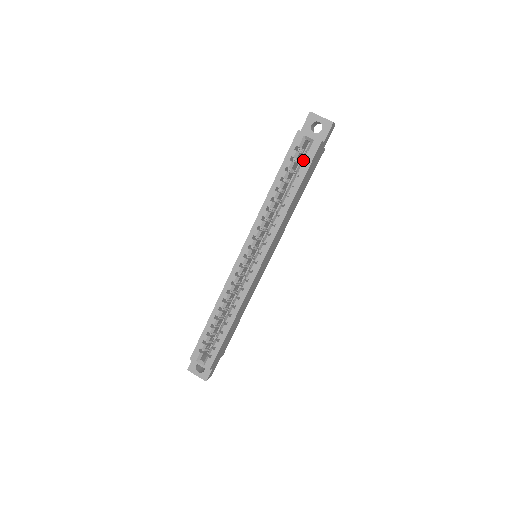
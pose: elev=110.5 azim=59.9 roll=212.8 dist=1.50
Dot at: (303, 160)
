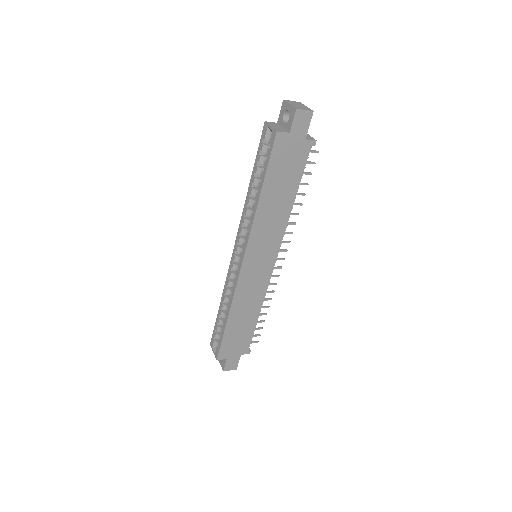
Dot at: (266, 154)
